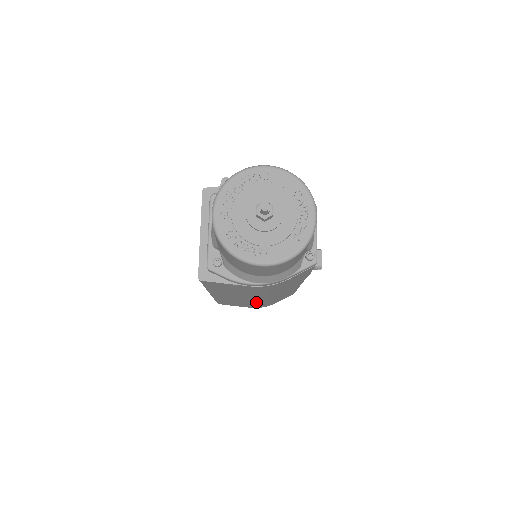
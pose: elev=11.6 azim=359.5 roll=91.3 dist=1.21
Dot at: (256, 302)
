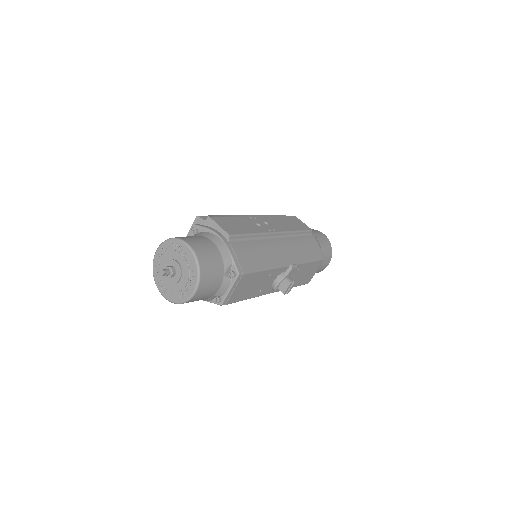
Dot at: occluded
